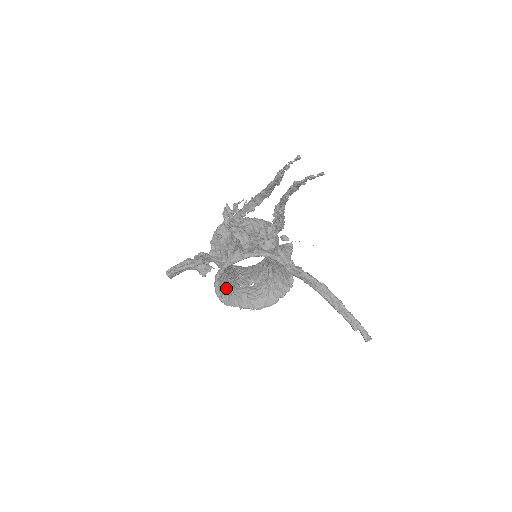
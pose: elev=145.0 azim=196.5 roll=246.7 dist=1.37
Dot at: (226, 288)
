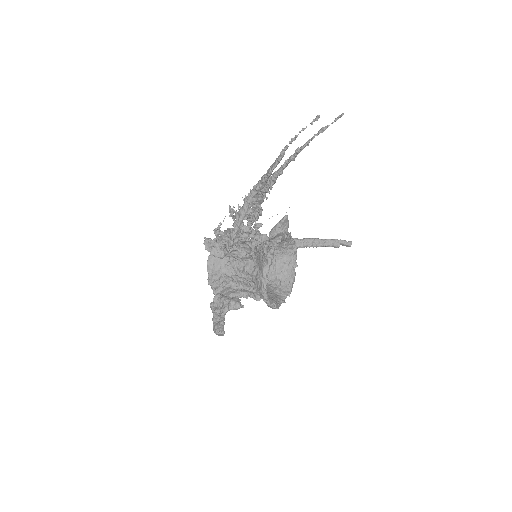
Dot at: occluded
